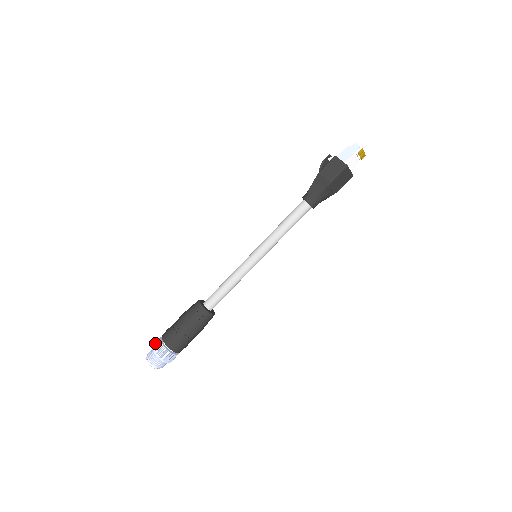
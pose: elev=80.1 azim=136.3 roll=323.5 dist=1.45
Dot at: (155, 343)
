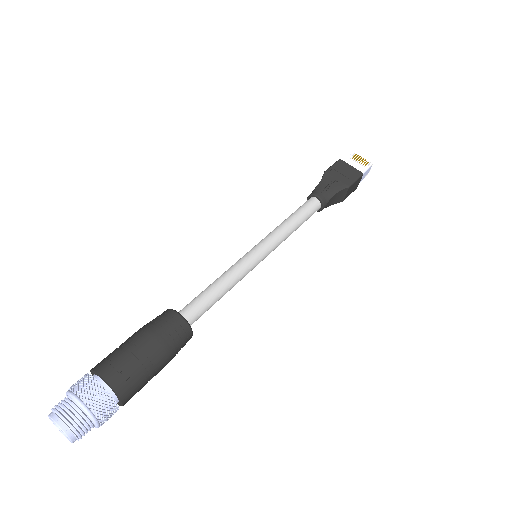
Dot at: occluded
